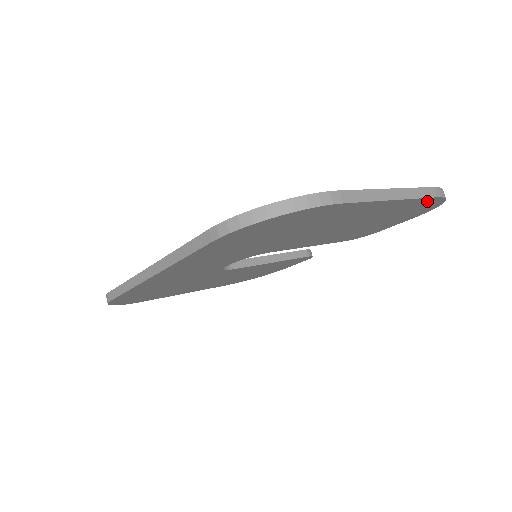
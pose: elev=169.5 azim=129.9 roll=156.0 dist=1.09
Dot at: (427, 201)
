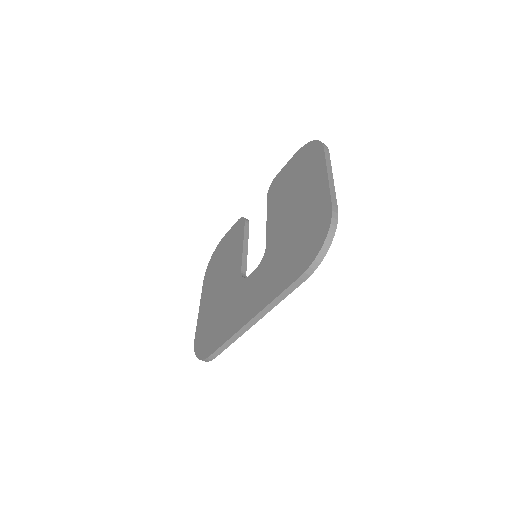
Dot at: occluded
